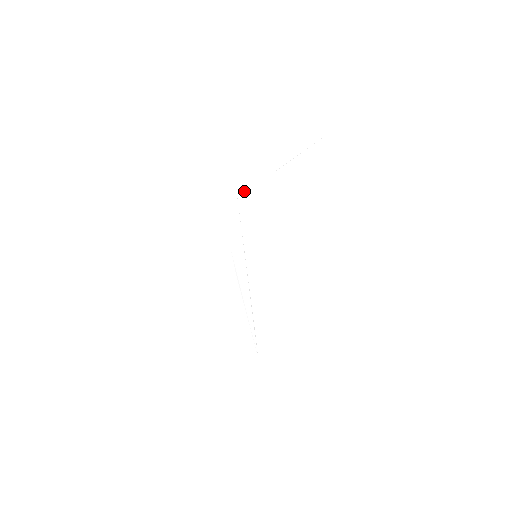
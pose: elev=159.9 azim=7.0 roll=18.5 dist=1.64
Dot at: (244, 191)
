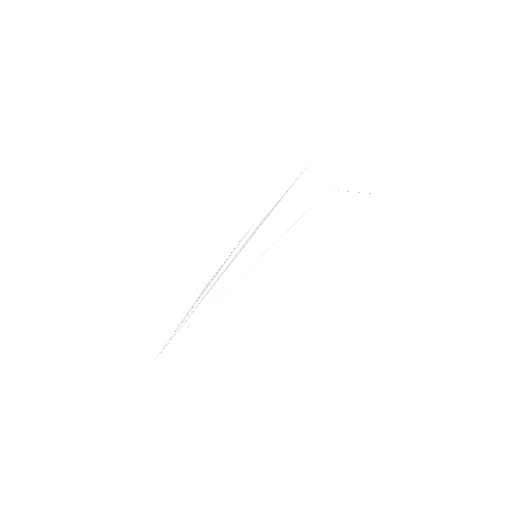
Dot at: (309, 185)
